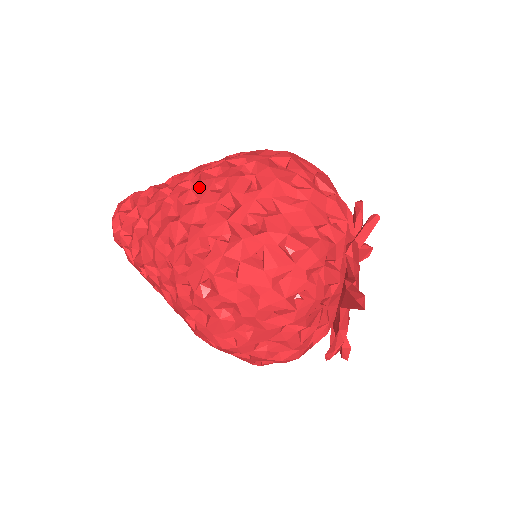
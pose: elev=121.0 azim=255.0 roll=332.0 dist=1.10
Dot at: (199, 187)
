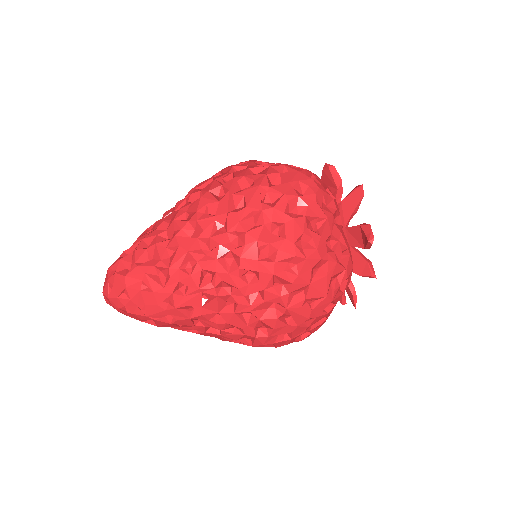
Dot at: (203, 183)
